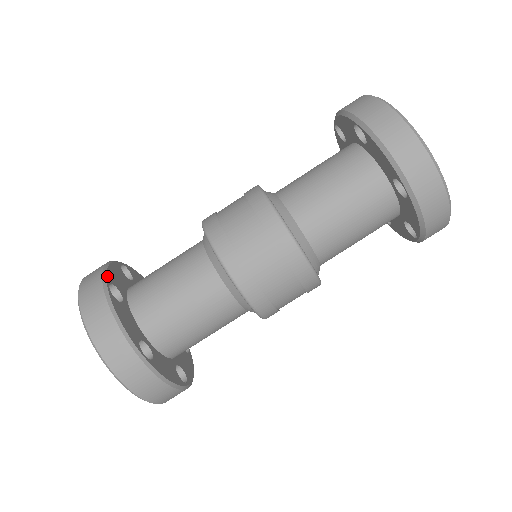
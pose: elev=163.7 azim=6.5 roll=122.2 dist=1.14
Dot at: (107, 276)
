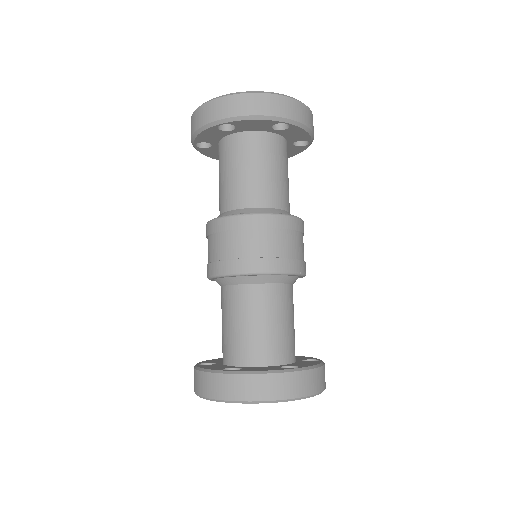
Dot at: (214, 370)
